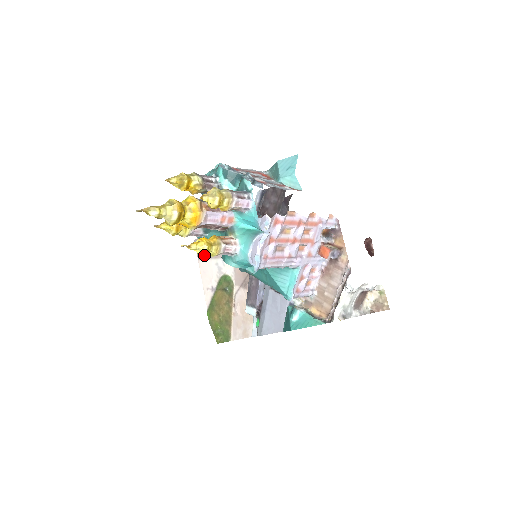
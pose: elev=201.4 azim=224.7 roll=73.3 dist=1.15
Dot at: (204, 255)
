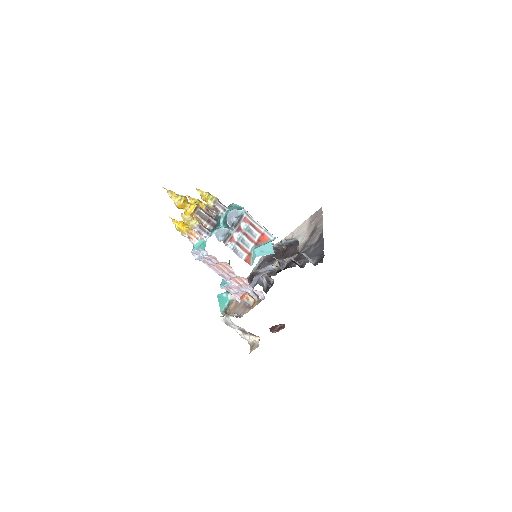
Dot at: (311, 219)
